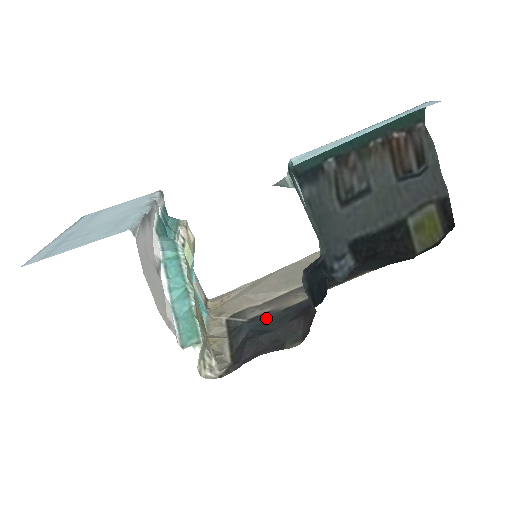
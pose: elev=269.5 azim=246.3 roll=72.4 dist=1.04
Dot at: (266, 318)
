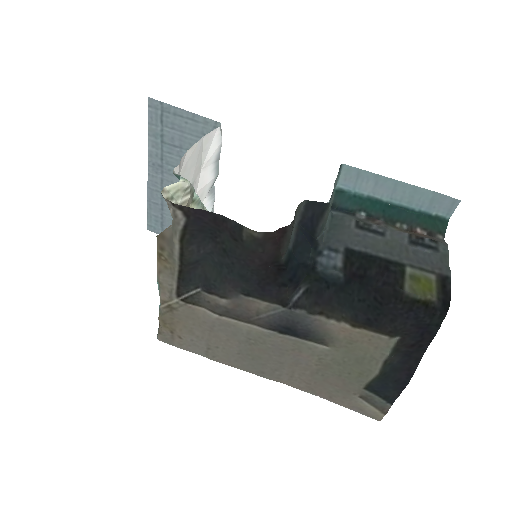
Dot at: (224, 284)
